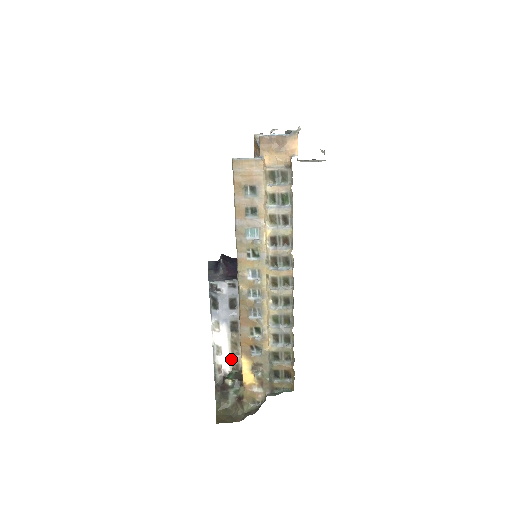
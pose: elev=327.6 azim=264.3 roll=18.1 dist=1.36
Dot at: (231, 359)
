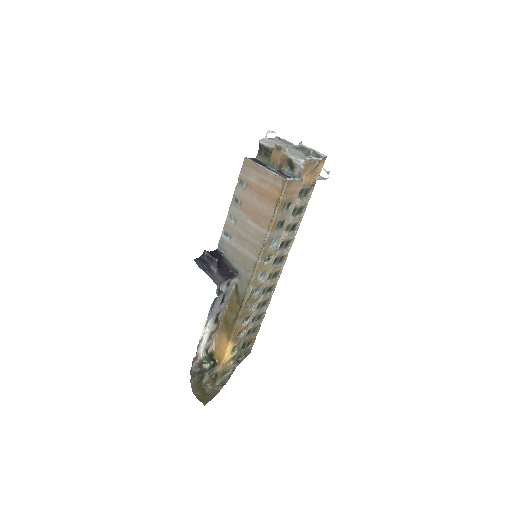
Dot at: (206, 345)
